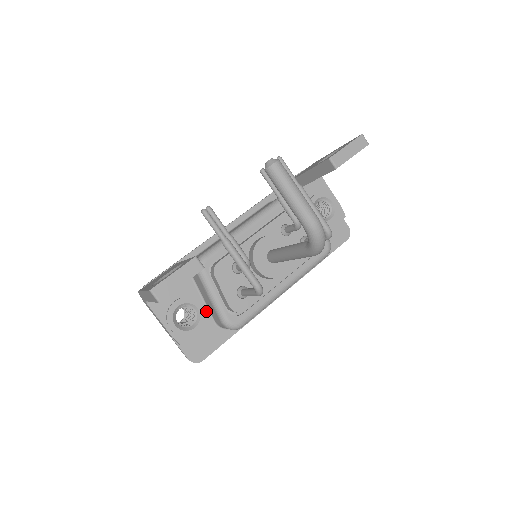
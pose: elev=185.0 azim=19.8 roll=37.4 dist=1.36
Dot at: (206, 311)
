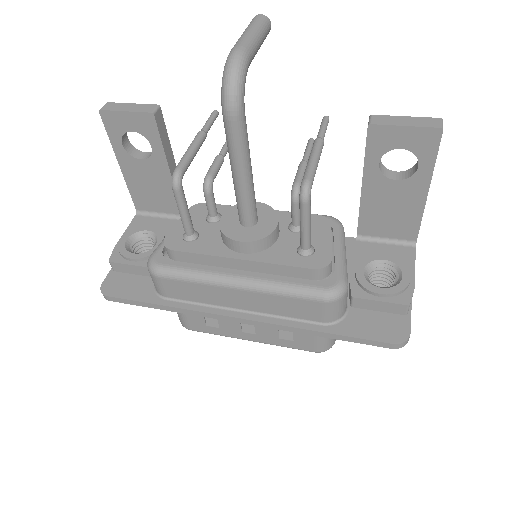
Dot at: occluded
